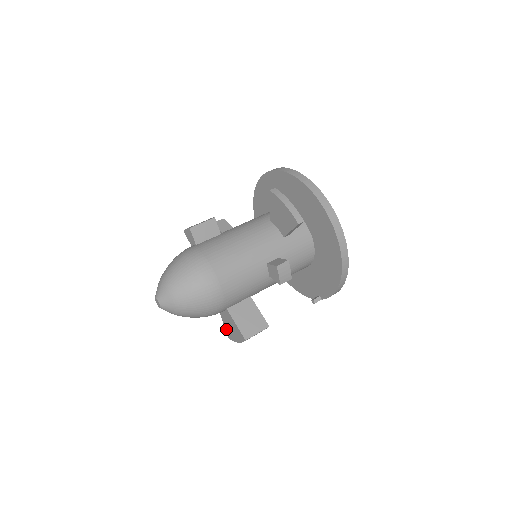
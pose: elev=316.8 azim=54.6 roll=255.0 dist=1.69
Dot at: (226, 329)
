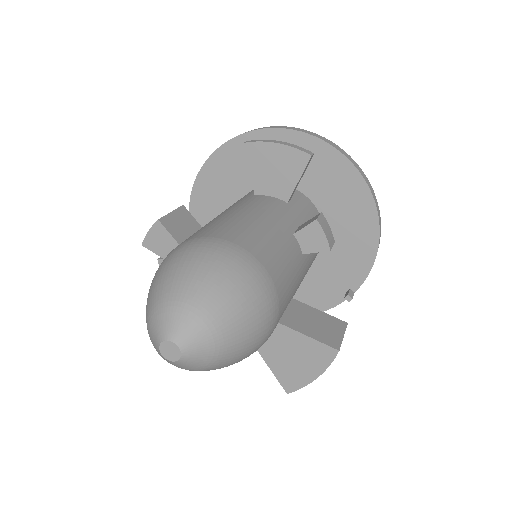
Dot at: (279, 376)
